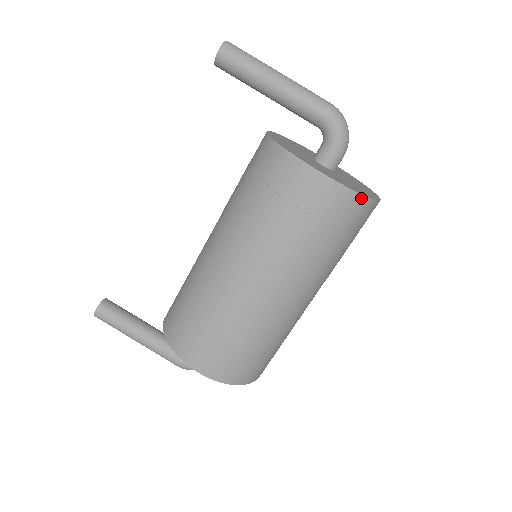
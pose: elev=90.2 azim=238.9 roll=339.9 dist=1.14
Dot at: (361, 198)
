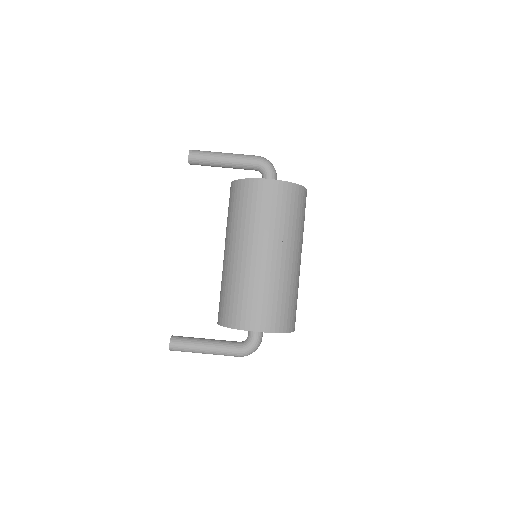
Dot at: (296, 186)
